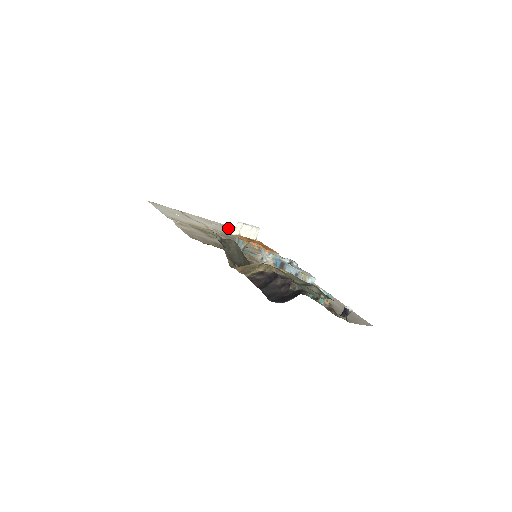
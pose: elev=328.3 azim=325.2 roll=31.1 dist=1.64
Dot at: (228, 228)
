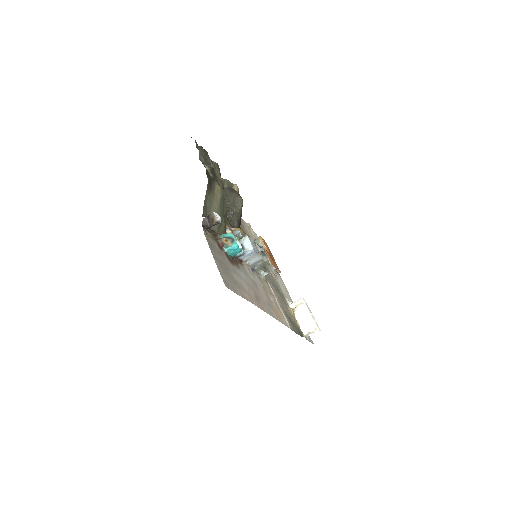
Dot at: occluded
